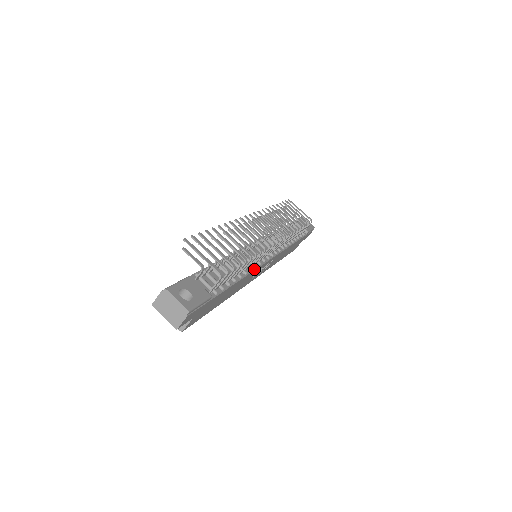
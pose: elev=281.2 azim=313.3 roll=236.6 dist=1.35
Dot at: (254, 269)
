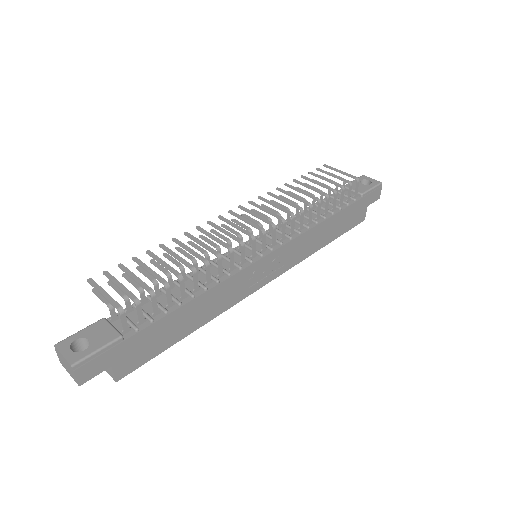
Dot at: (226, 278)
